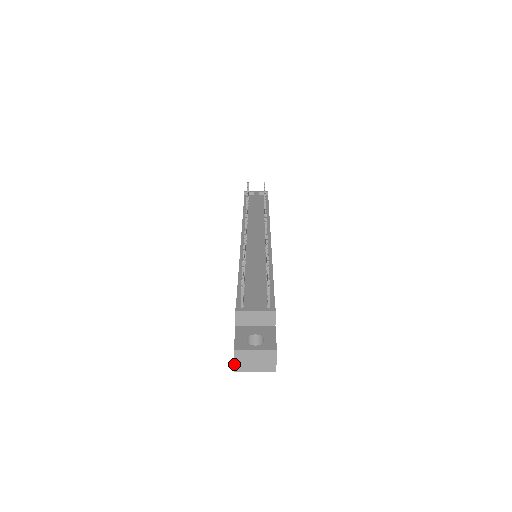
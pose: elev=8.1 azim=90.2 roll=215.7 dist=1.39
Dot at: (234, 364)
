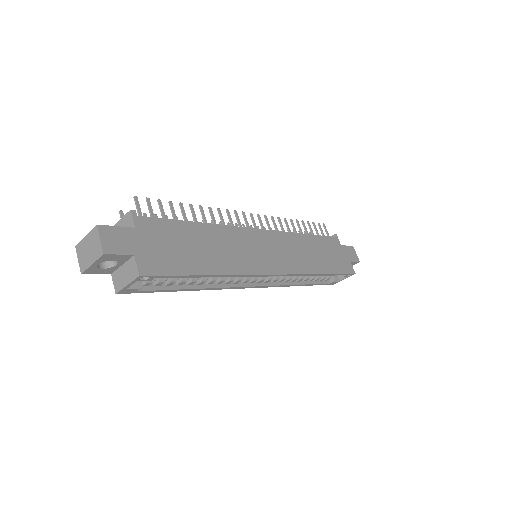
Dot at: (79, 264)
